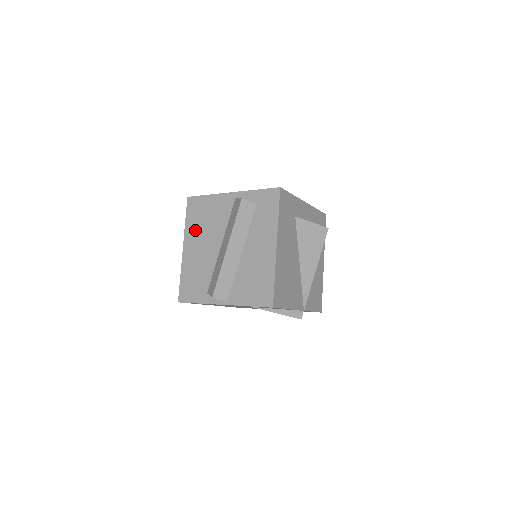
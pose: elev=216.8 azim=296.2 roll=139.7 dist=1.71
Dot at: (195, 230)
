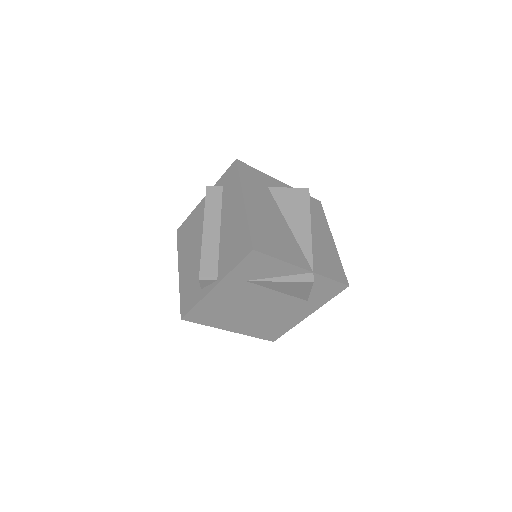
Dot at: (185, 248)
